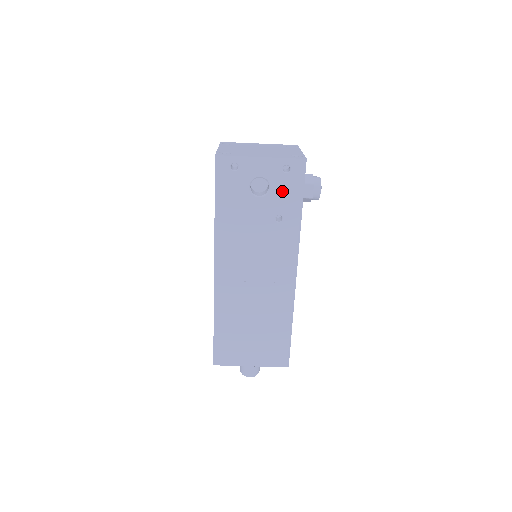
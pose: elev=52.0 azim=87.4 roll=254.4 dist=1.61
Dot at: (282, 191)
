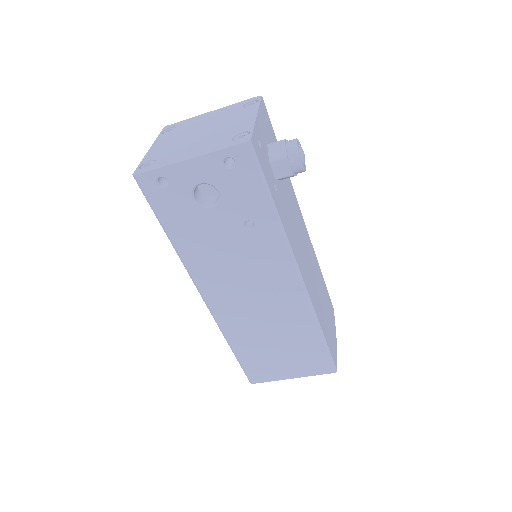
Dot at: (237, 192)
